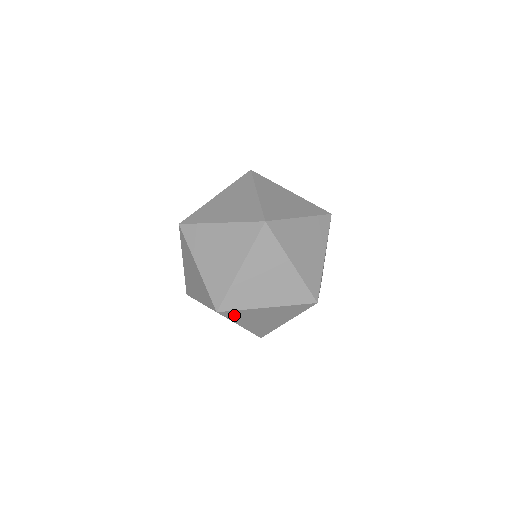
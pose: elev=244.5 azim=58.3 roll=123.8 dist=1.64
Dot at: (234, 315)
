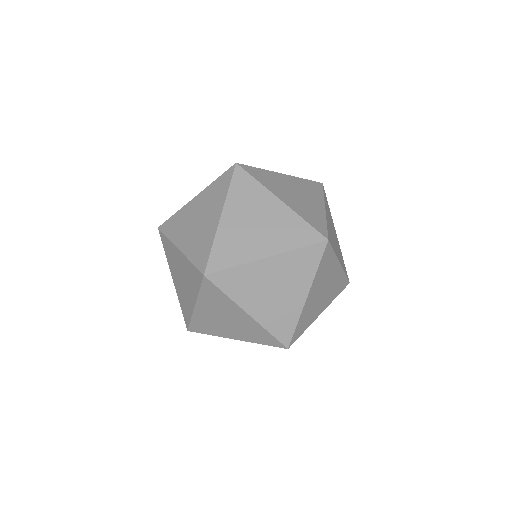
Dot at: (211, 292)
